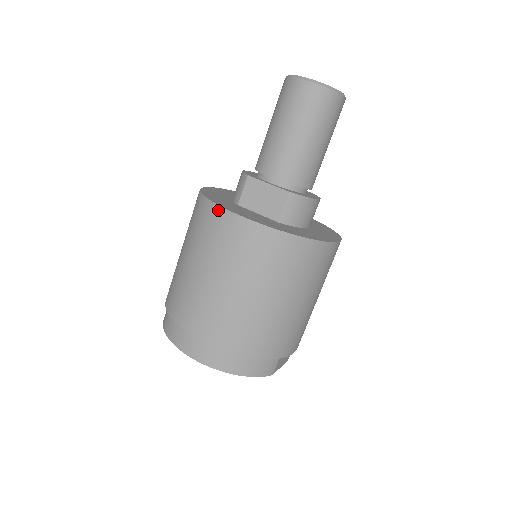
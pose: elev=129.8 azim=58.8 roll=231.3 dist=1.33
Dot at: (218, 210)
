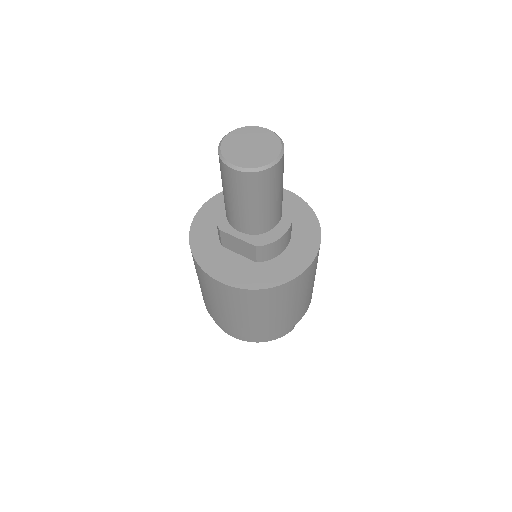
Dot at: (204, 273)
